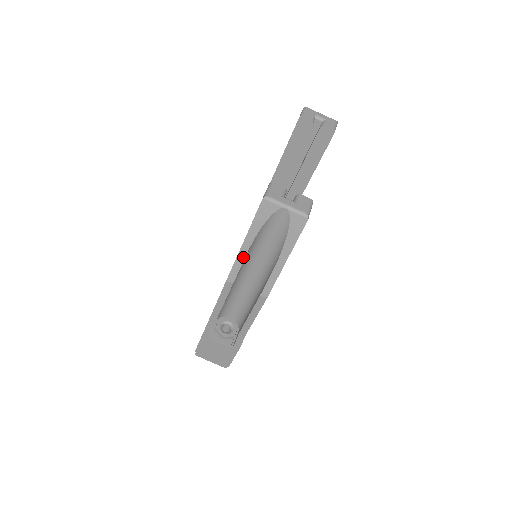
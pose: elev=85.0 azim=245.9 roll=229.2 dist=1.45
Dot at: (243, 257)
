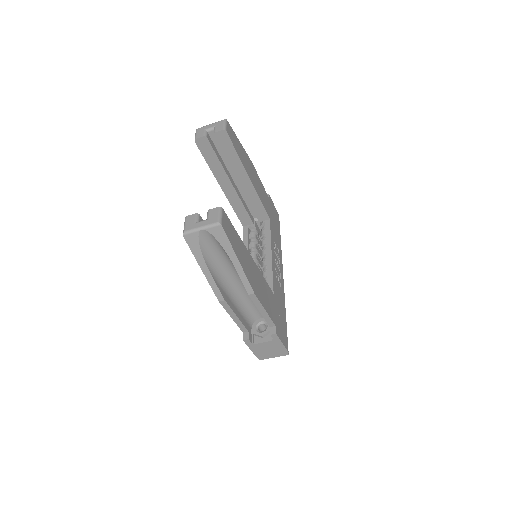
Dot at: (212, 279)
